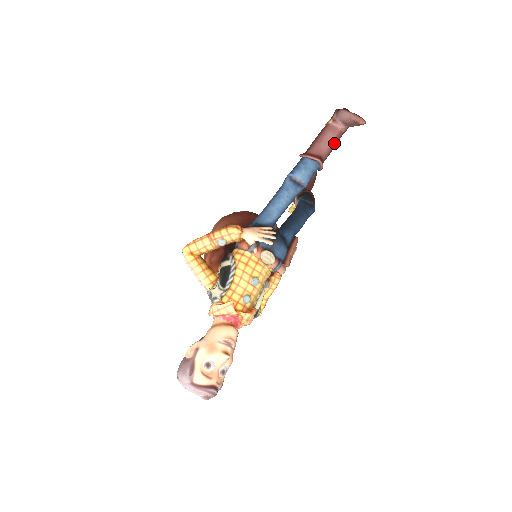
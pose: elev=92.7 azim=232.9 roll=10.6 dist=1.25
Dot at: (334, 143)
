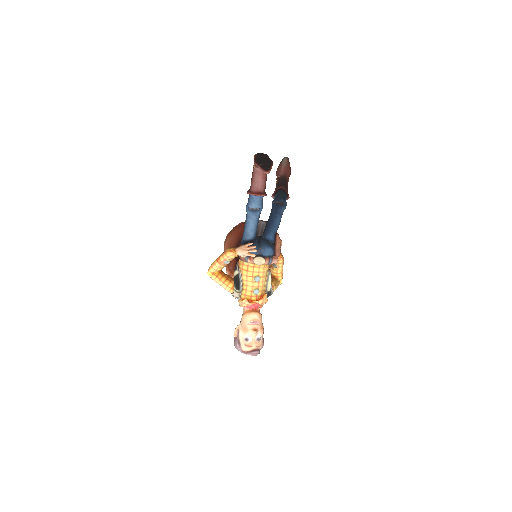
Dot at: (264, 179)
